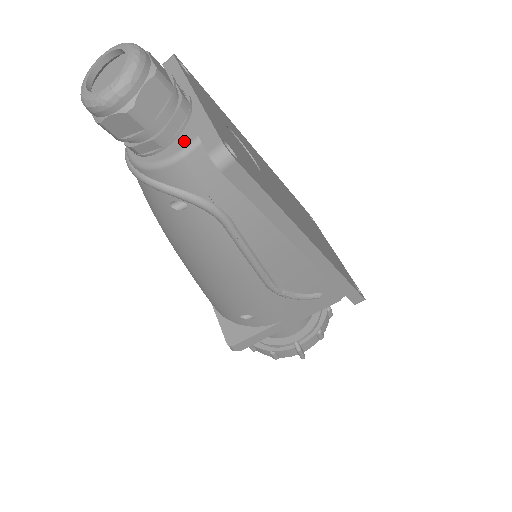
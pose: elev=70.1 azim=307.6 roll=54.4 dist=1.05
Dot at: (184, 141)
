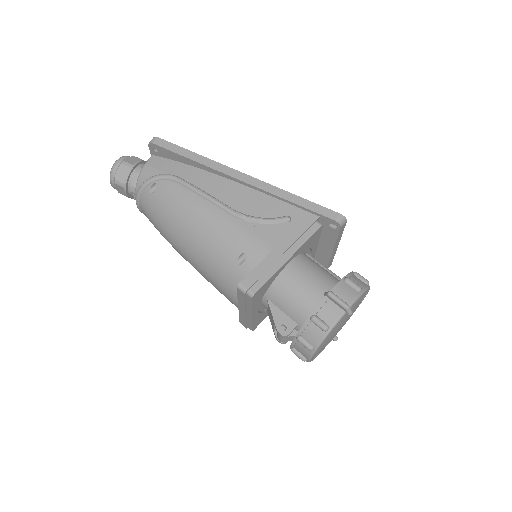
Dot at: occluded
